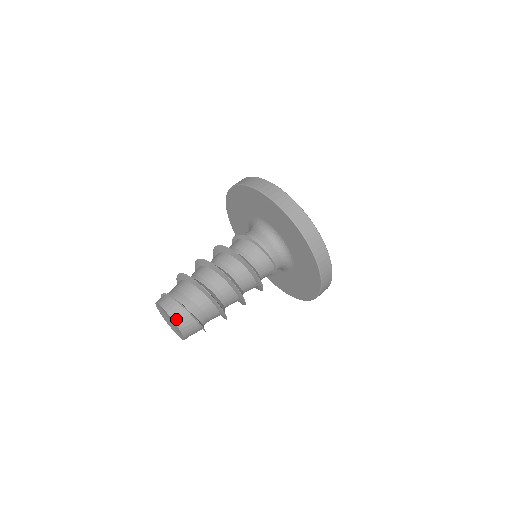
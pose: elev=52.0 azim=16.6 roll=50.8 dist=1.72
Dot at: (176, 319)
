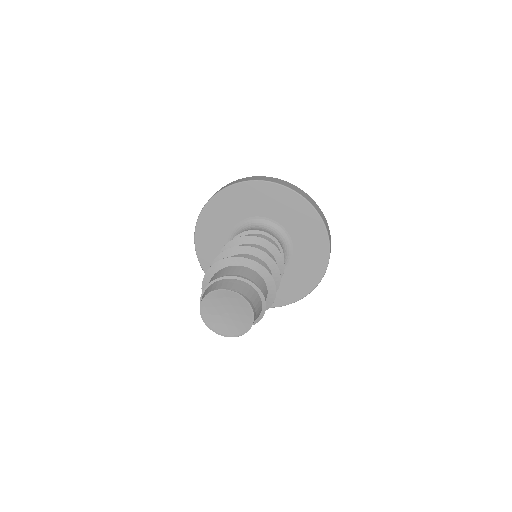
Dot at: (238, 291)
